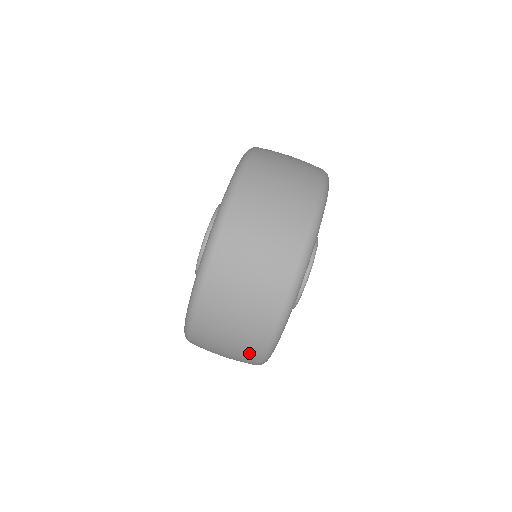
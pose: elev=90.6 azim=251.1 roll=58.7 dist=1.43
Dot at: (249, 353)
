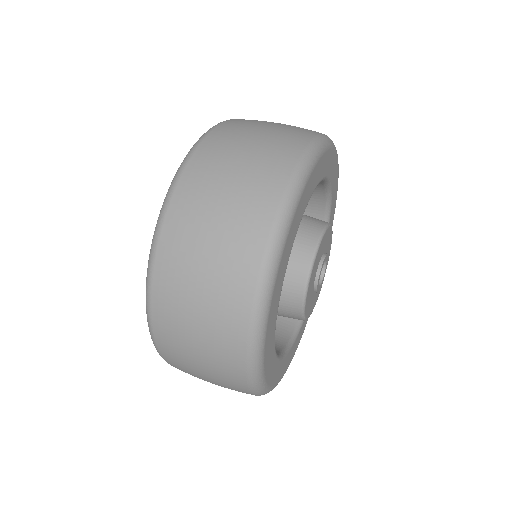
Dot at: (227, 346)
